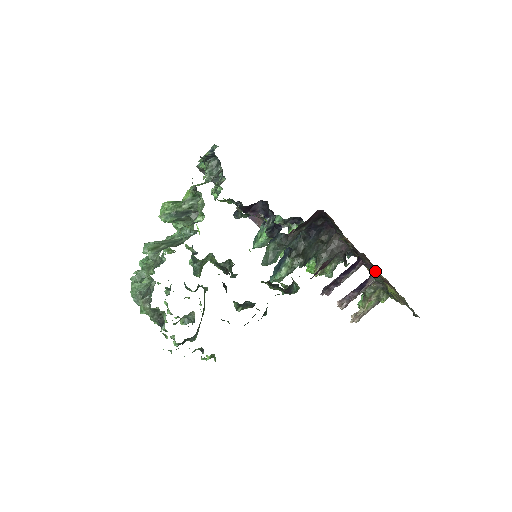
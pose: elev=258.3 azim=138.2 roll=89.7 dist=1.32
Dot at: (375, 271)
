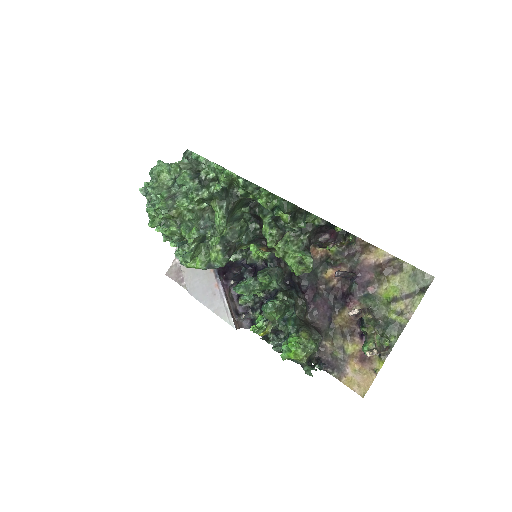
Dot at: (369, 281)
